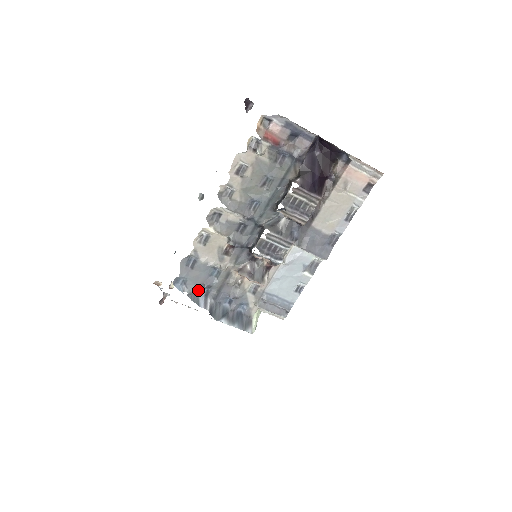
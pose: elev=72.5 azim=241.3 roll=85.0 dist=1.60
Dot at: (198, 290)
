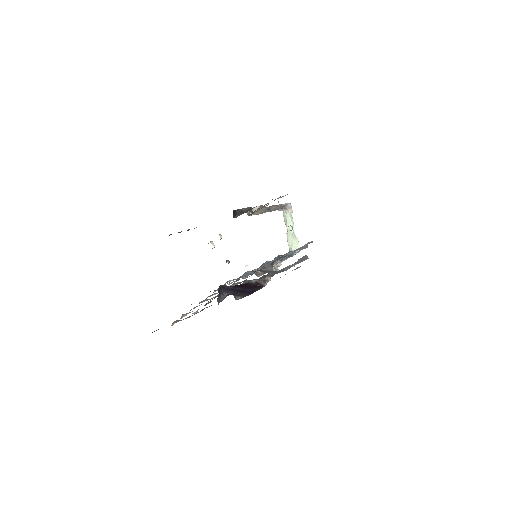
Dot at: (243, 274)
